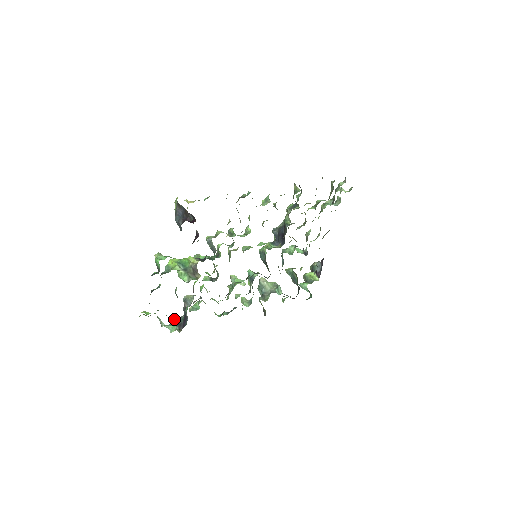
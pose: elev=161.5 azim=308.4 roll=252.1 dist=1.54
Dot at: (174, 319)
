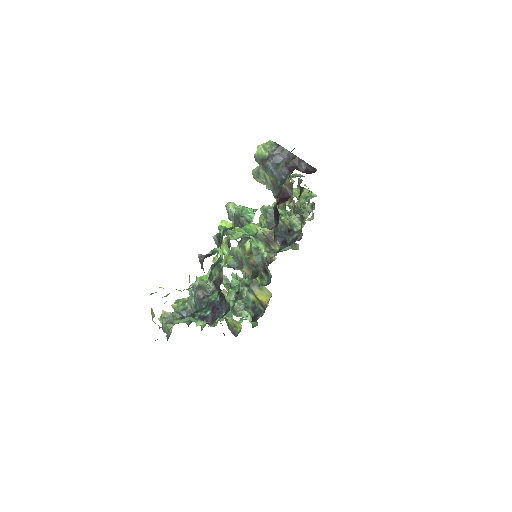
Dot at: (163, 315)
